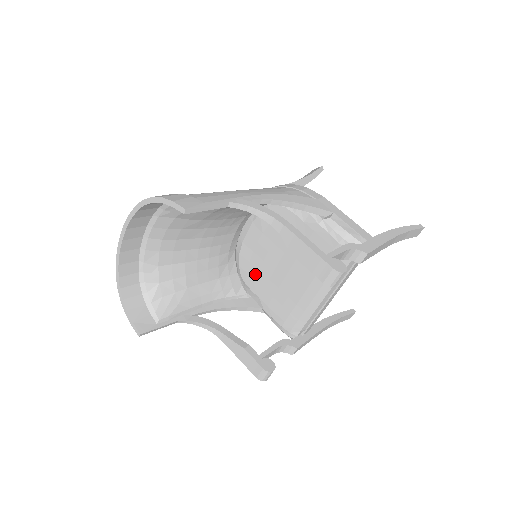
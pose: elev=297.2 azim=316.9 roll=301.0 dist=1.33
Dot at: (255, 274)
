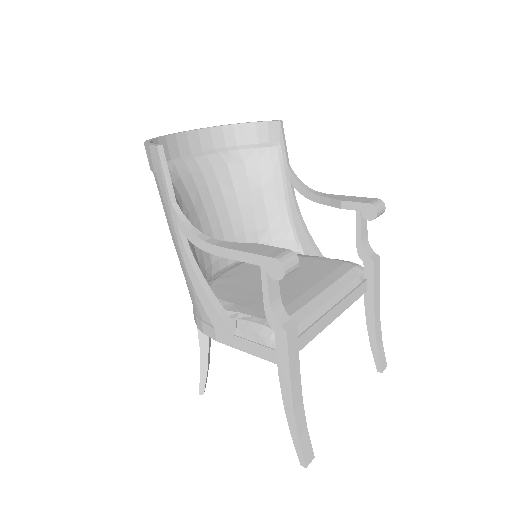
Dot at: (234, 289)
